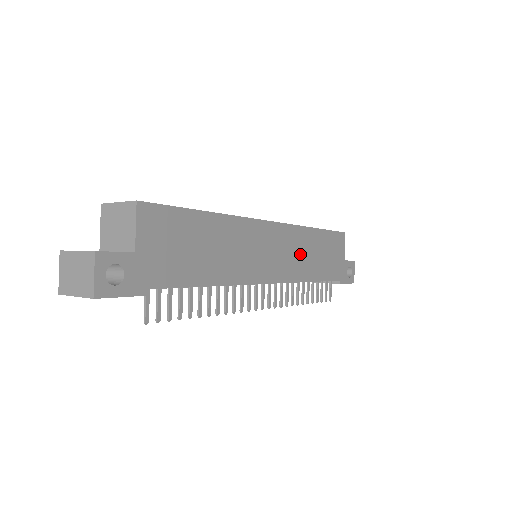
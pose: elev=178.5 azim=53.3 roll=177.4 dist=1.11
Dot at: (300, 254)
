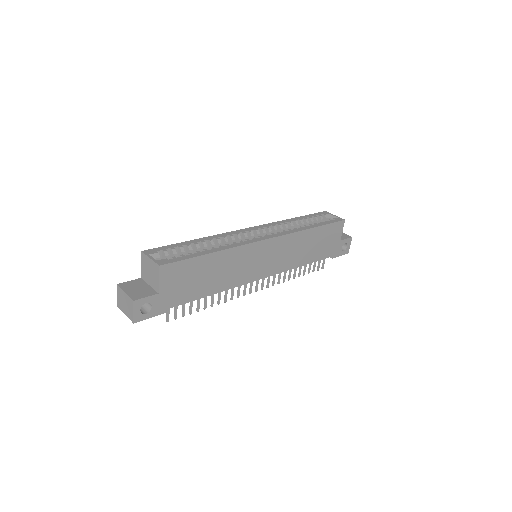
Dot at: (293, 251)
